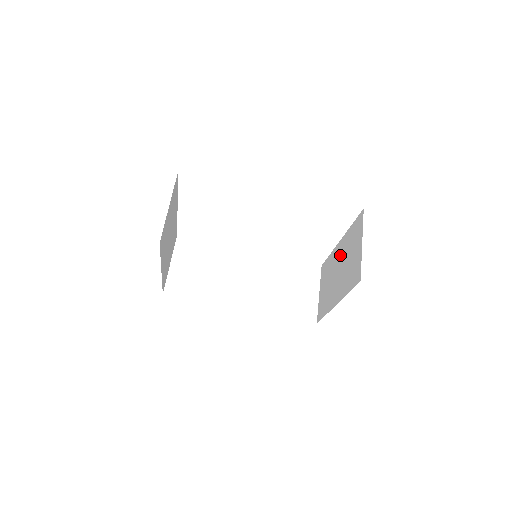
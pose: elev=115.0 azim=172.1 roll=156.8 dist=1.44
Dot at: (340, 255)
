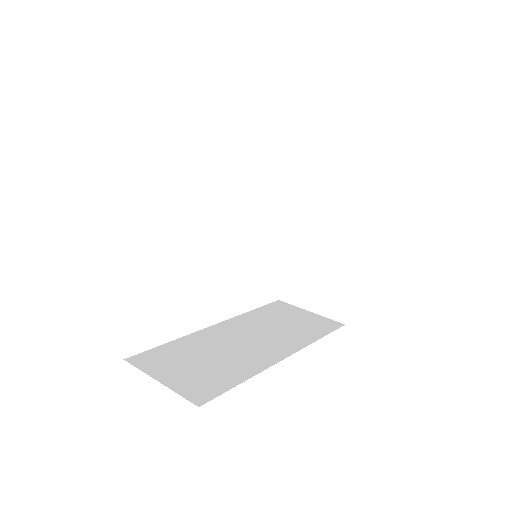
Dot at: (303, 229)
